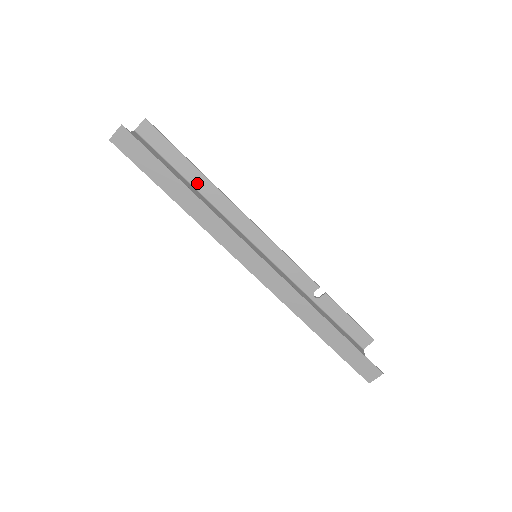
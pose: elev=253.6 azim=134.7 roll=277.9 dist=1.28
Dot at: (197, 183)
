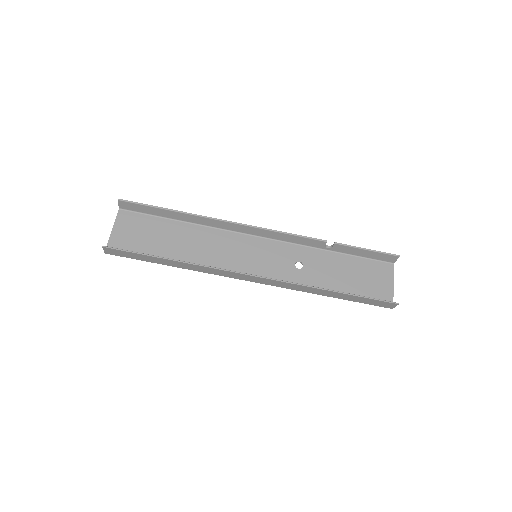
Dot at: (185, 219)
